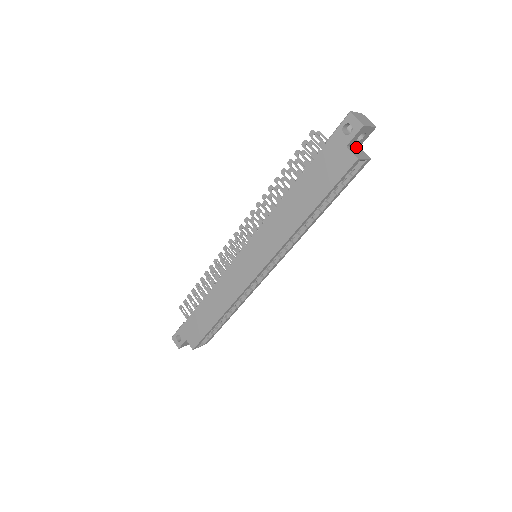
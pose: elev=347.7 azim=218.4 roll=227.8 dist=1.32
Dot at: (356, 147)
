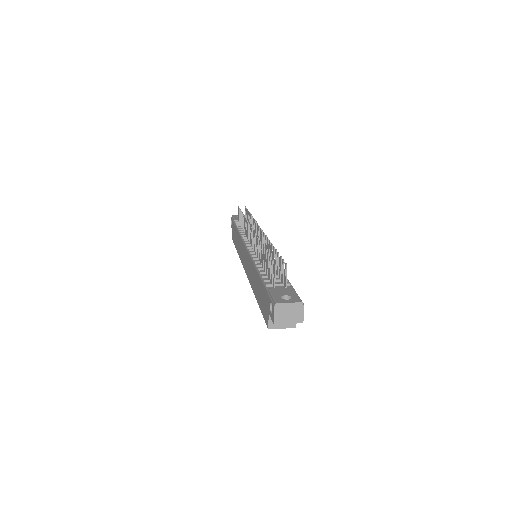
Dot at: occluded
